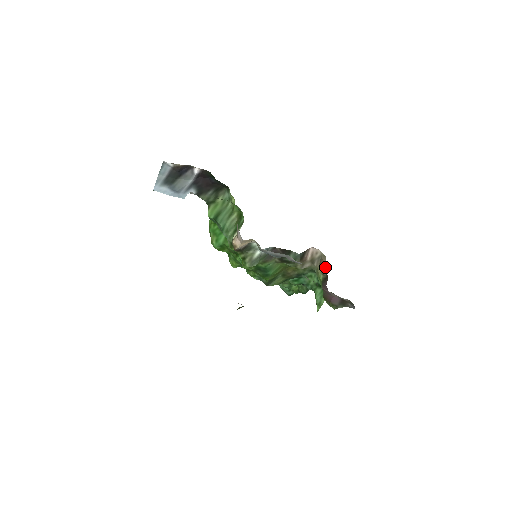
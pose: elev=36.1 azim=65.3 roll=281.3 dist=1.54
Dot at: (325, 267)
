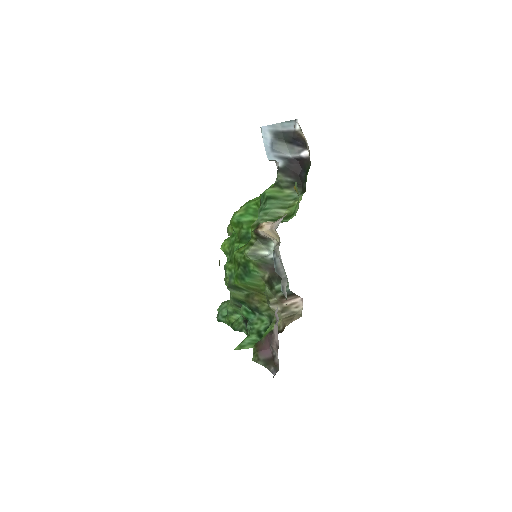
Dot at: (291, 322)
